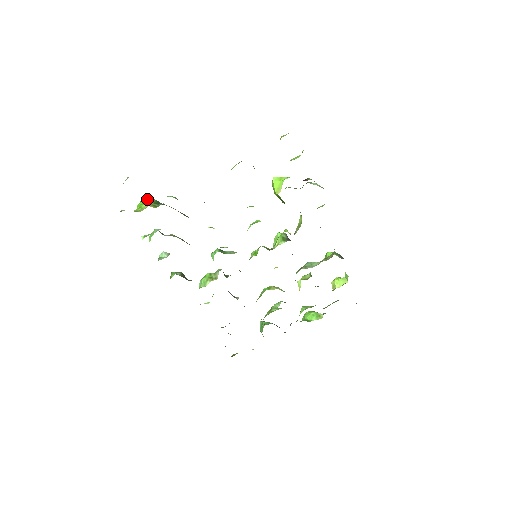
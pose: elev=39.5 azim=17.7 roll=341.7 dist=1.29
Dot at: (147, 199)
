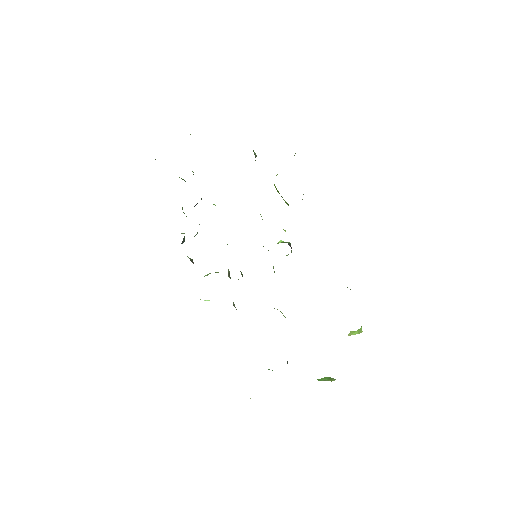
Dot at: (179, 177)
